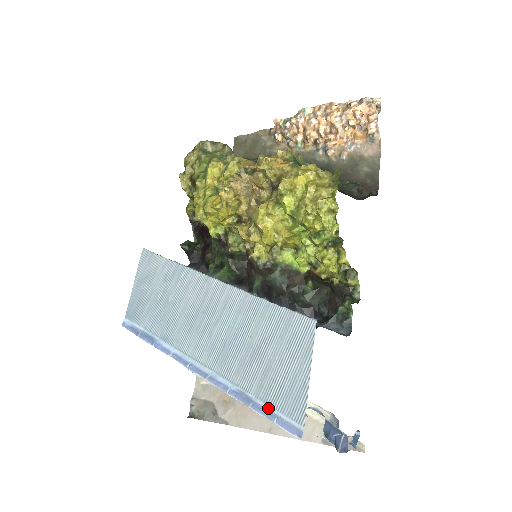
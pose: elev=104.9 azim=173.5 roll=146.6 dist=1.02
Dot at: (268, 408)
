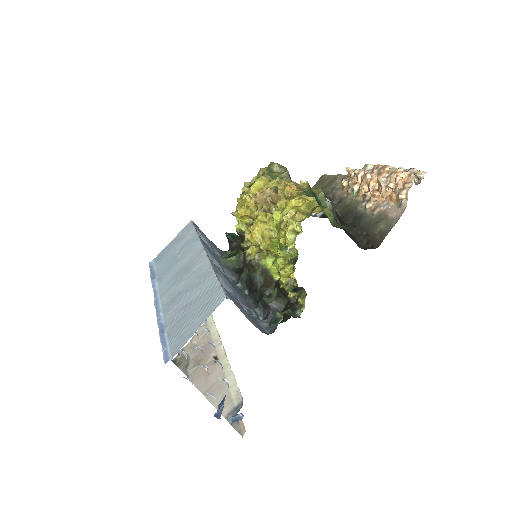
Dot at: (166, 340)
